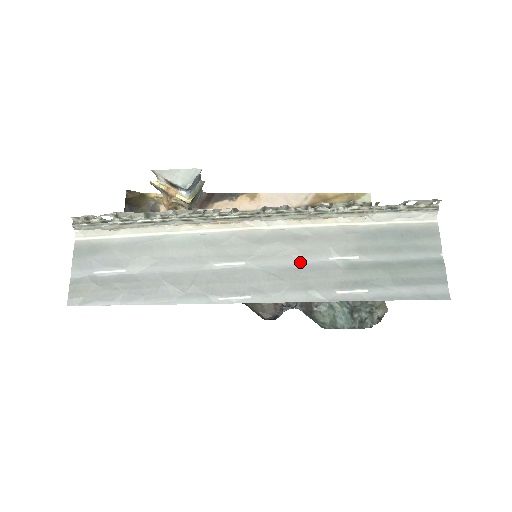
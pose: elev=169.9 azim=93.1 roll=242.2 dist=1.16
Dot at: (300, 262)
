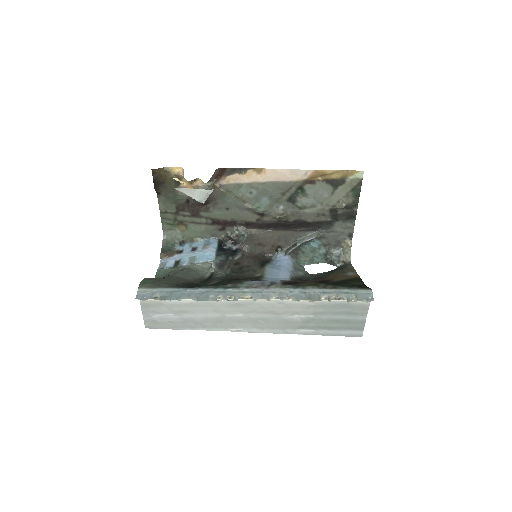
Dot at: (277, 316)
